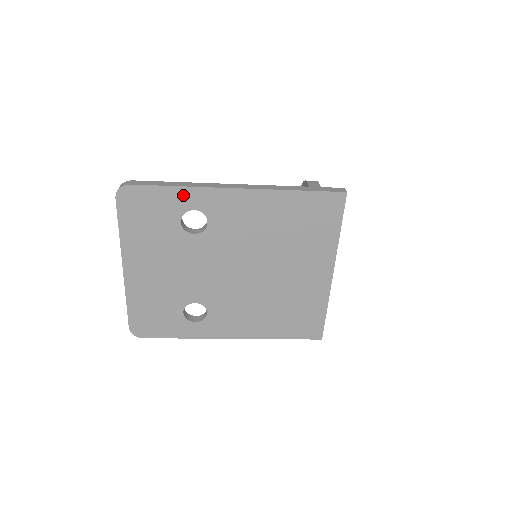
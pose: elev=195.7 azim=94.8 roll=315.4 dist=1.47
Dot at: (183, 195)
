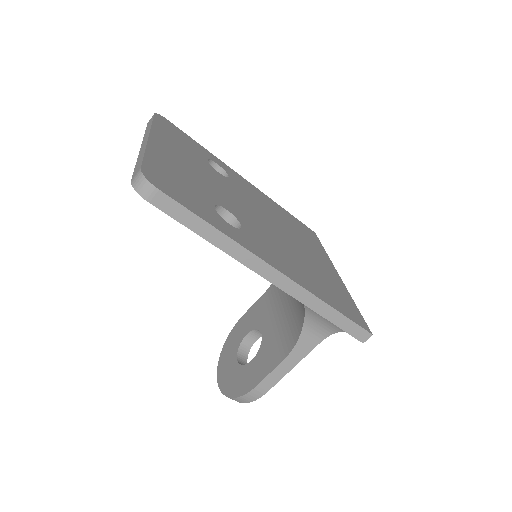
Dot at: (208, 153)
